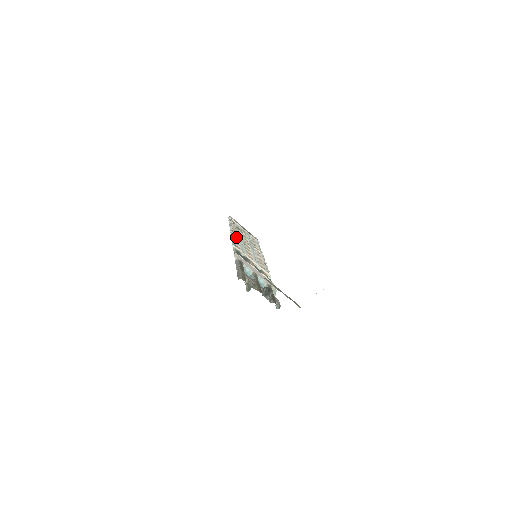
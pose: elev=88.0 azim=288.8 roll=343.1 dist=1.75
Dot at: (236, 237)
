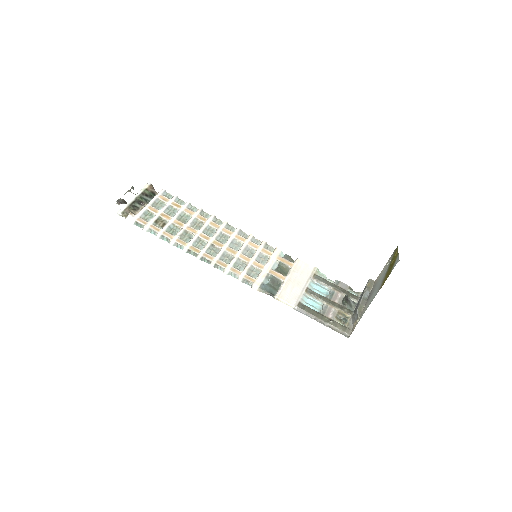
Dot at: (209, 257)
